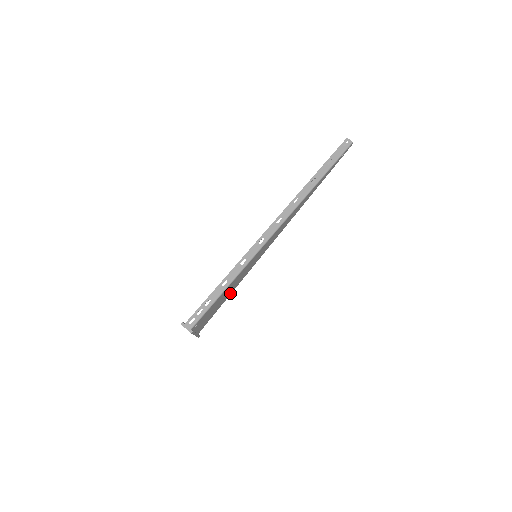
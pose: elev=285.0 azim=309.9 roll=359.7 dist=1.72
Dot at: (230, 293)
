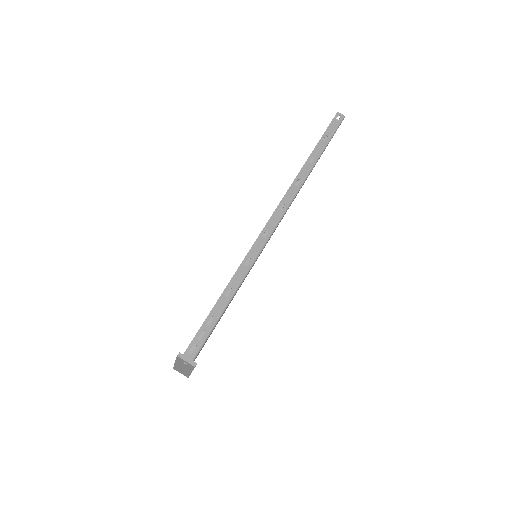
Dot at: occluded
